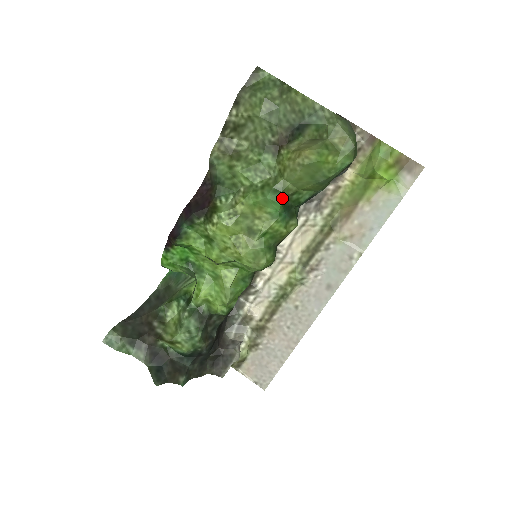
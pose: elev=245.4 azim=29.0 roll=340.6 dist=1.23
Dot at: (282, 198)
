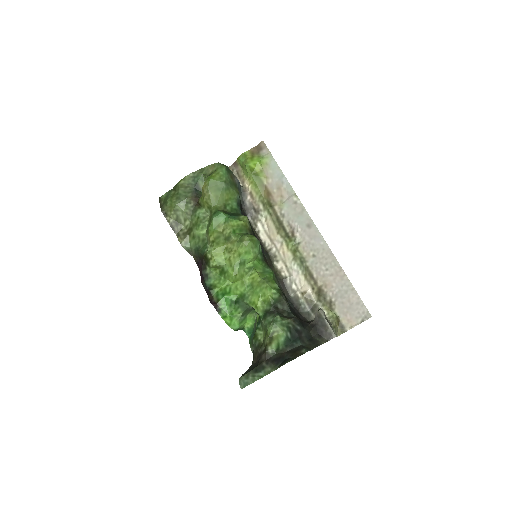
Dot at: (220, 211)
